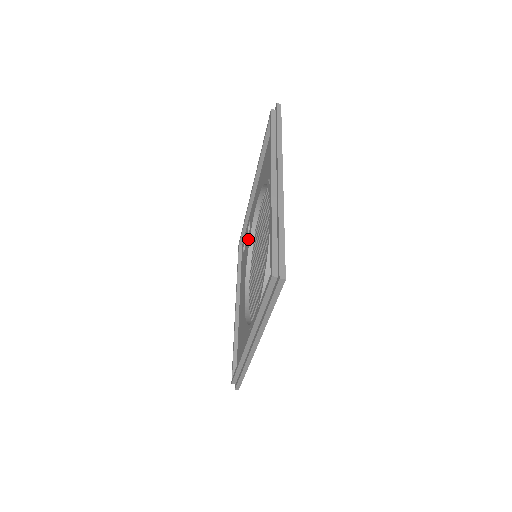
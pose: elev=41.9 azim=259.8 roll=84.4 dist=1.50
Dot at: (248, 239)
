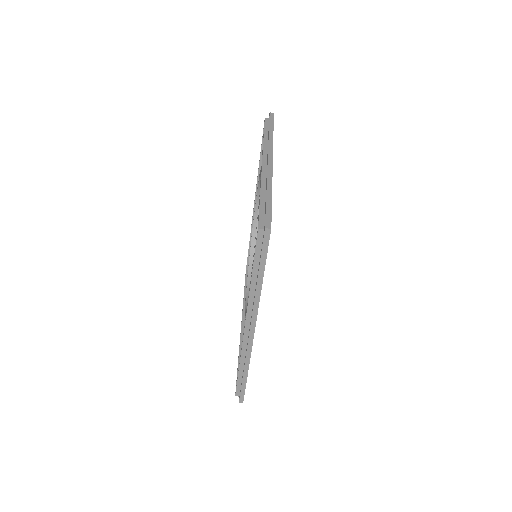
Dot at: occluded
